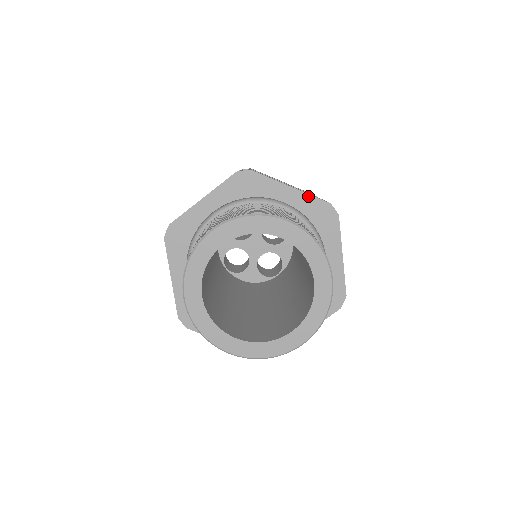
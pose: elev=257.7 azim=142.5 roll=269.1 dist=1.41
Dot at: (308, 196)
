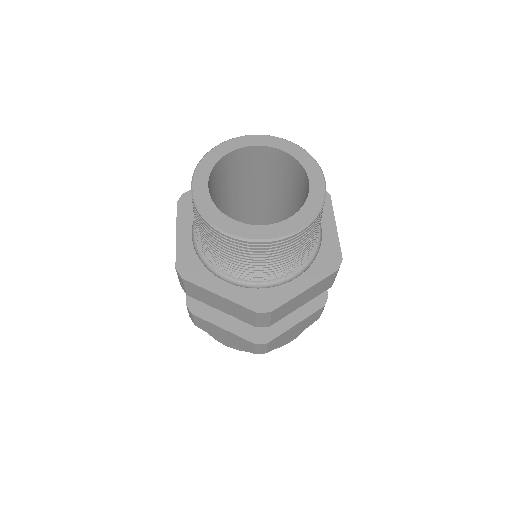
Dot at: occluded
